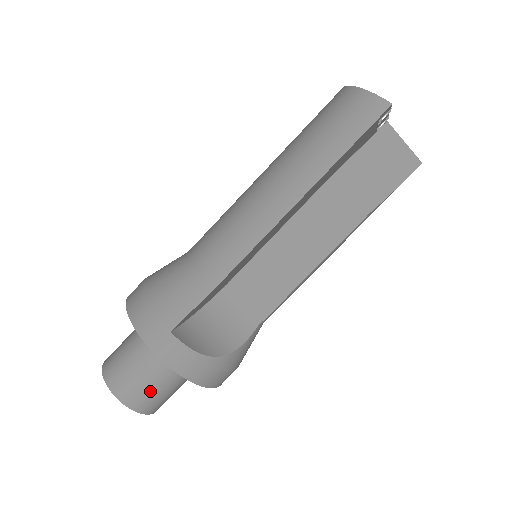
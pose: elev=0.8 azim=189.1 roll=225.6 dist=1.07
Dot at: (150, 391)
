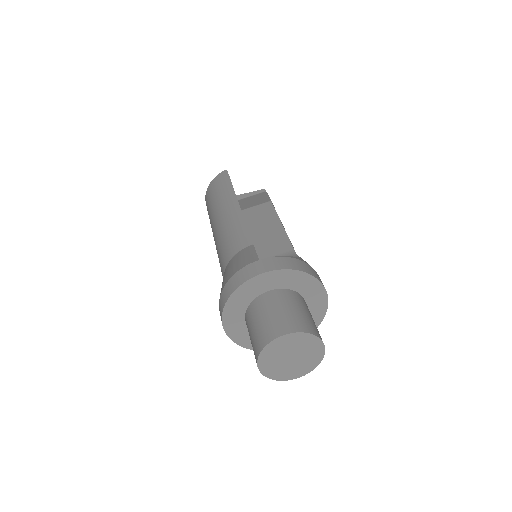
Dot at: (298, 315)
